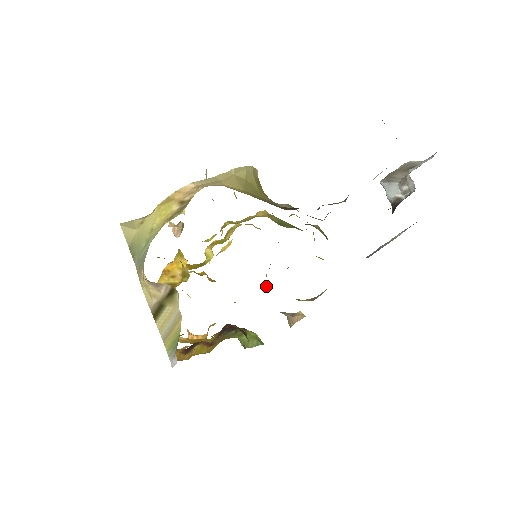
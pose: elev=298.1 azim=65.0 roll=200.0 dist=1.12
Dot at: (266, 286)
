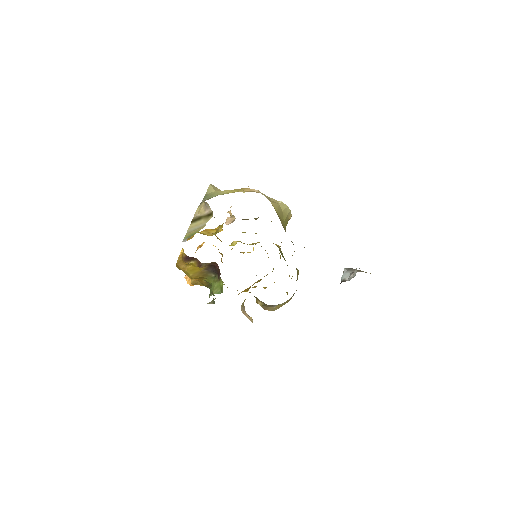
Dot at: occluded
